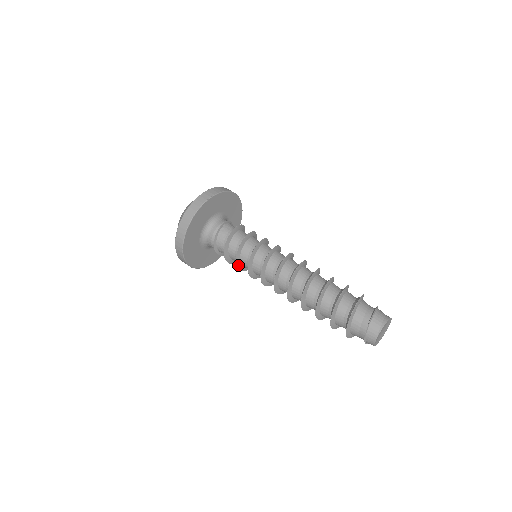
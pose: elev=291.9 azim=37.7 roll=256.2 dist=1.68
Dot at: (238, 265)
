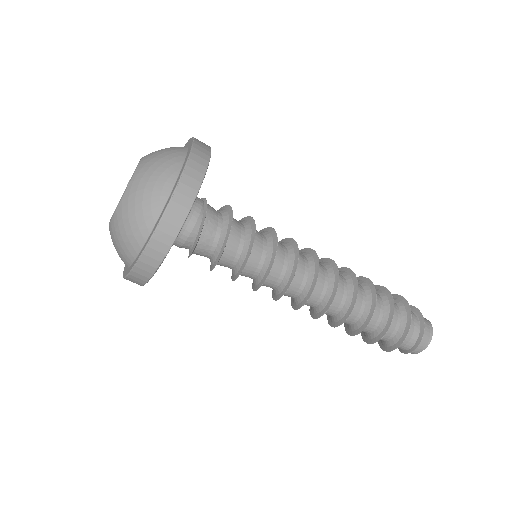
Dot at: (236, 277)
